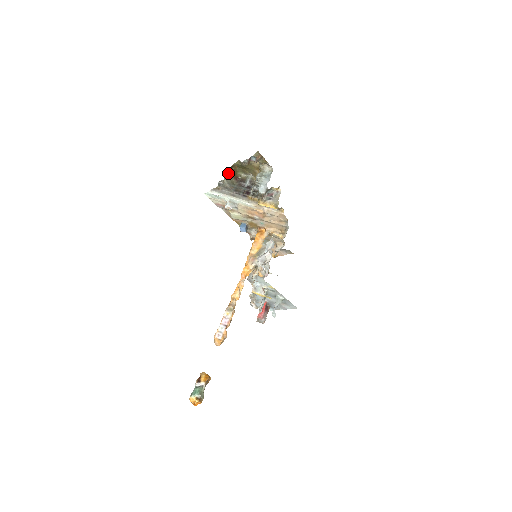
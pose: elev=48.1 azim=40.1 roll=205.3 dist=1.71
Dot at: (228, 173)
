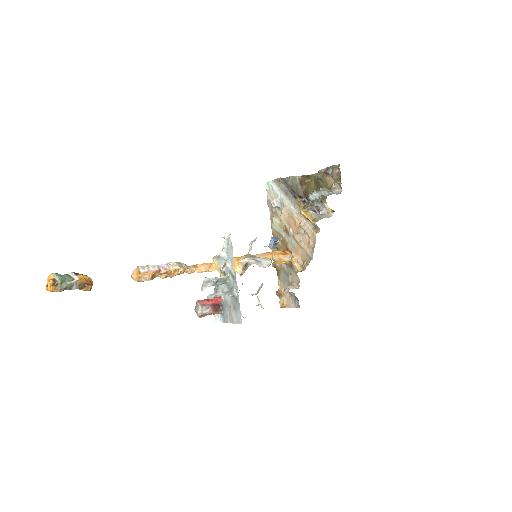
Dot at: (300, 179)
